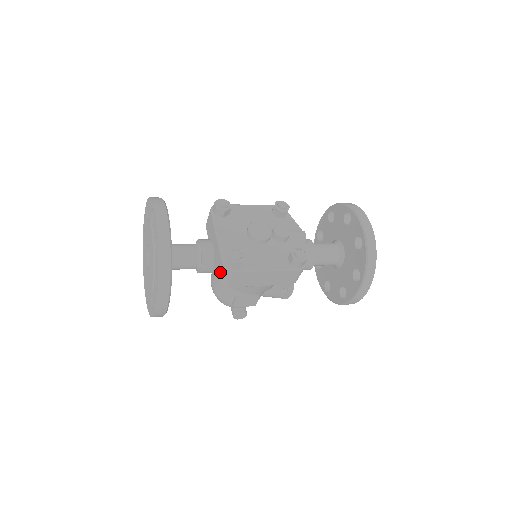
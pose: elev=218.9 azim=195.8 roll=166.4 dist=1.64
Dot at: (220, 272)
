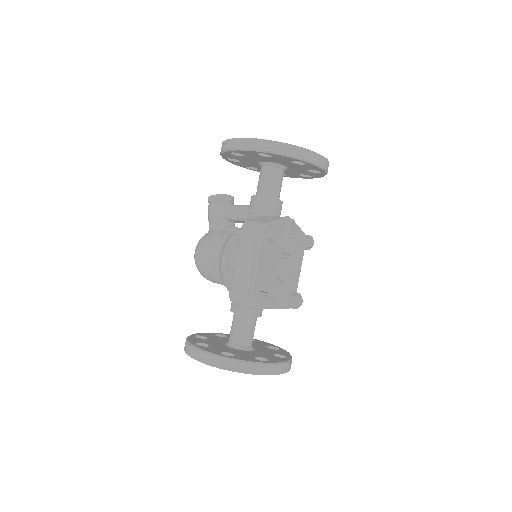
Dot at: occluded
